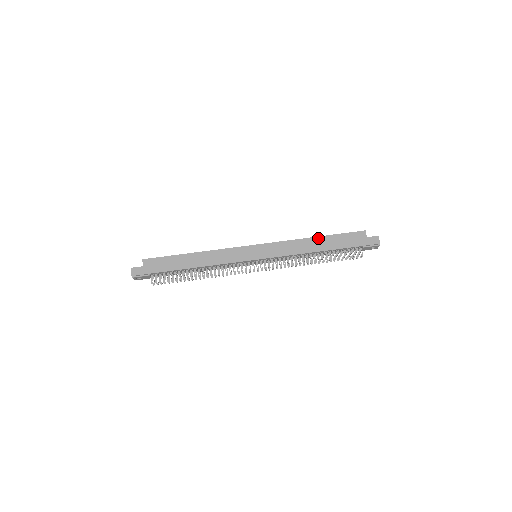
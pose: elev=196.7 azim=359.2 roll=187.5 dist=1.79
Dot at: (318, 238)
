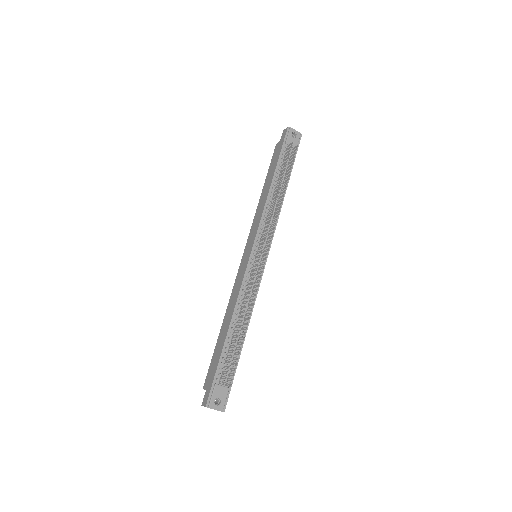
Dot at: (263, 189)
